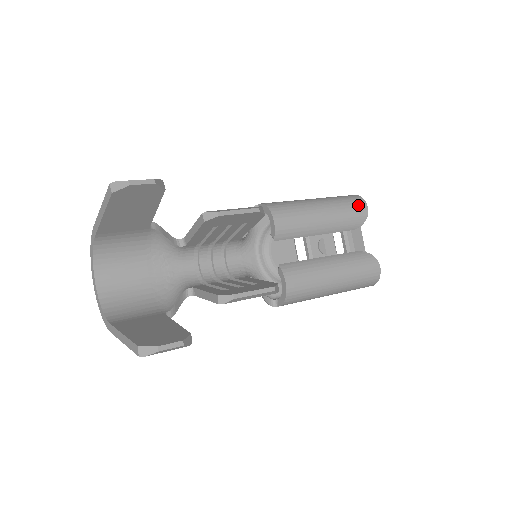
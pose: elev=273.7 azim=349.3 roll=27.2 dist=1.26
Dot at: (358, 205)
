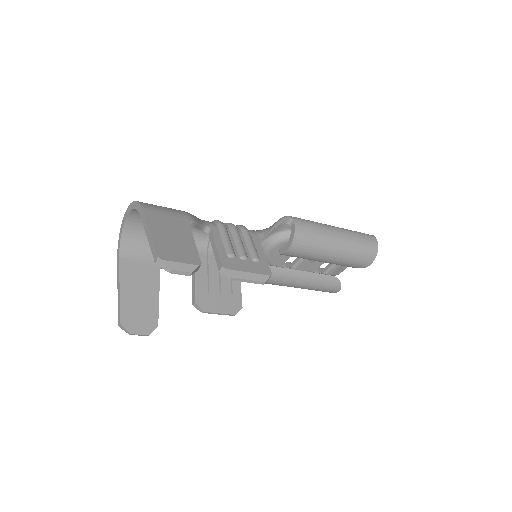
Dot at: (366, 260)
